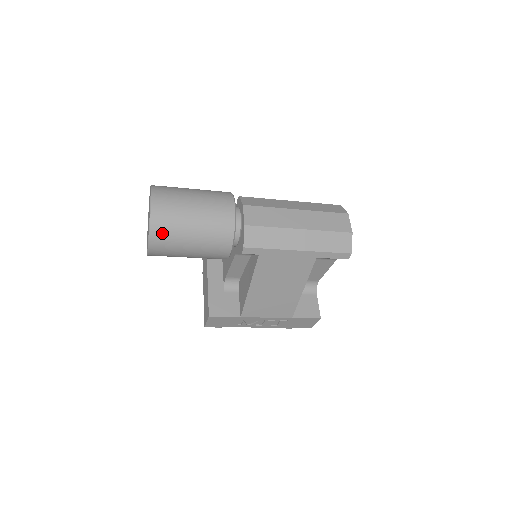
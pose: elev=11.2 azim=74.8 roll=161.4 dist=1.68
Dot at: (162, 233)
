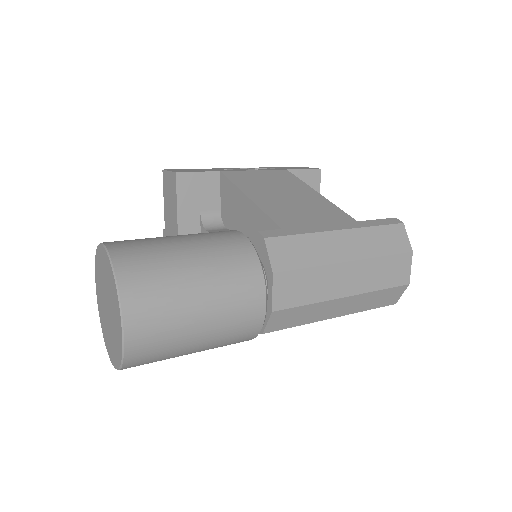
Dot at: (142, 363)
